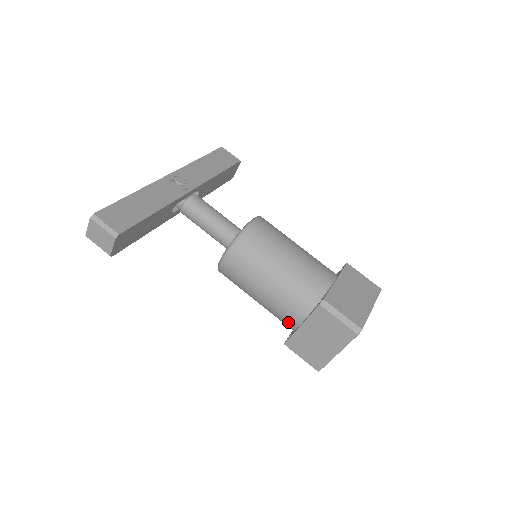
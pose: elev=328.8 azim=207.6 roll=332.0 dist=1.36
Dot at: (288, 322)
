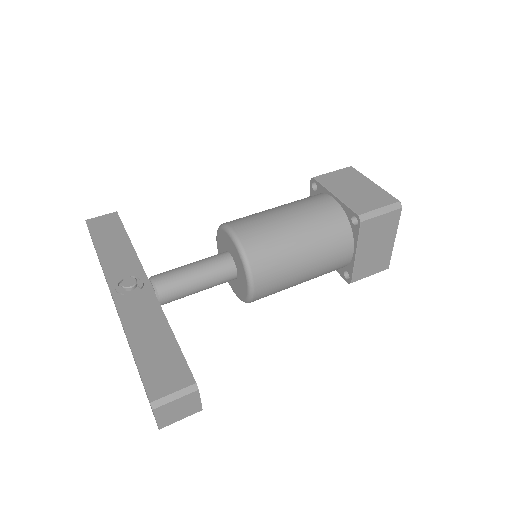
Dot at: (341, 265)
